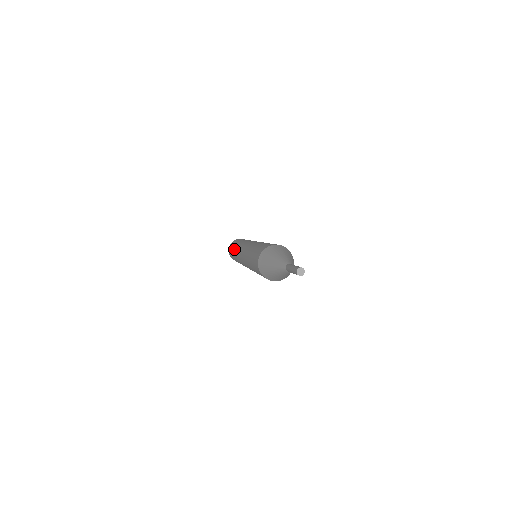
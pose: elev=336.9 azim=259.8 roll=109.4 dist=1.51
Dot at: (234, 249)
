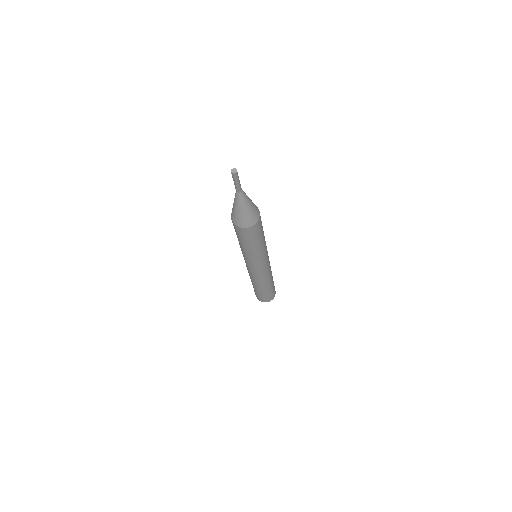
Dot at: occluded
